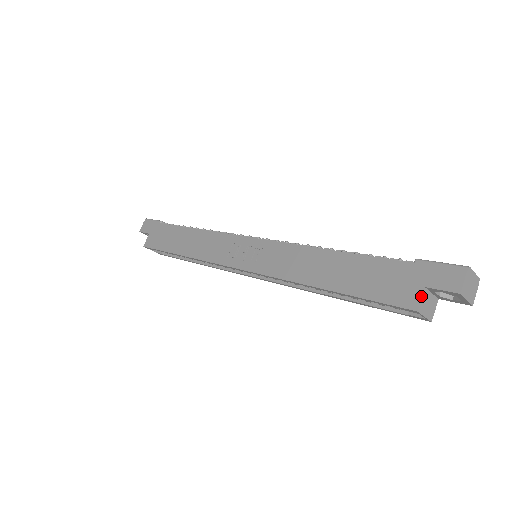
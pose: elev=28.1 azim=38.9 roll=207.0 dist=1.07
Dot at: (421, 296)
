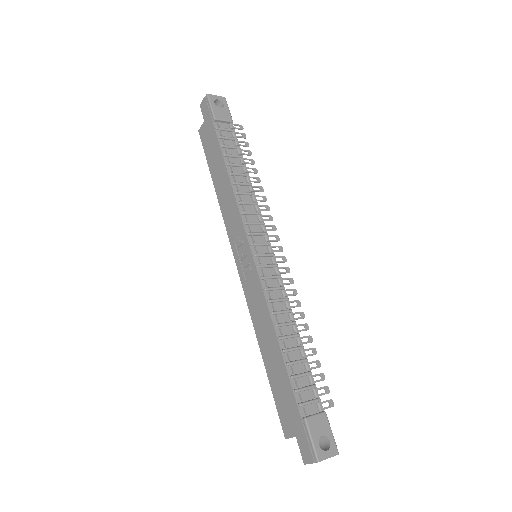
Dot at: (291, 437)
